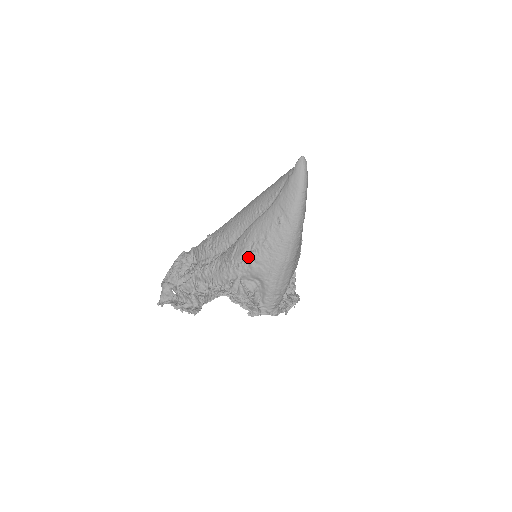
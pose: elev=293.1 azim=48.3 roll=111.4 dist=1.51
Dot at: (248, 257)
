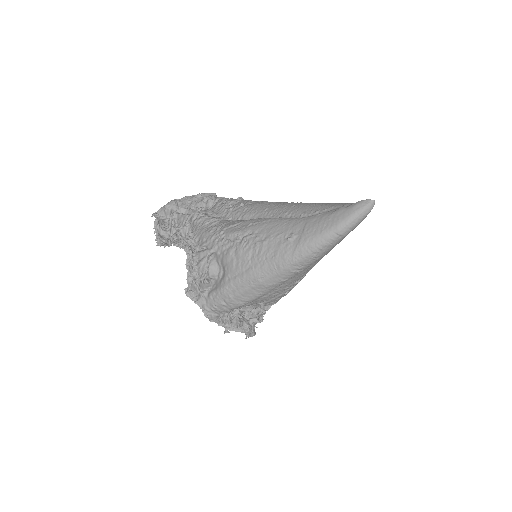
Dot at: (235, 241)
